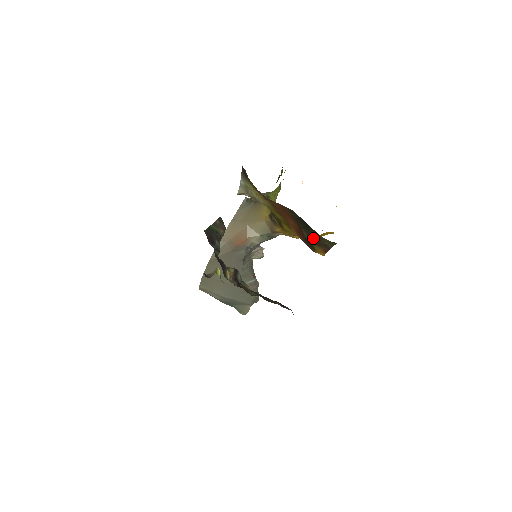
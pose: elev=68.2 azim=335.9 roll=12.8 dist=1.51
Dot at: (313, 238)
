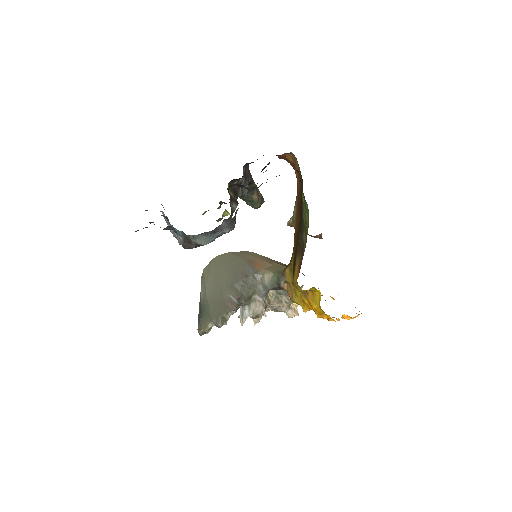
Dot at: (300, 236)
